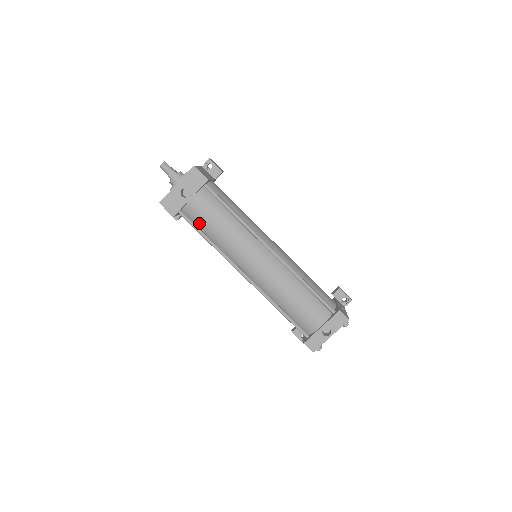
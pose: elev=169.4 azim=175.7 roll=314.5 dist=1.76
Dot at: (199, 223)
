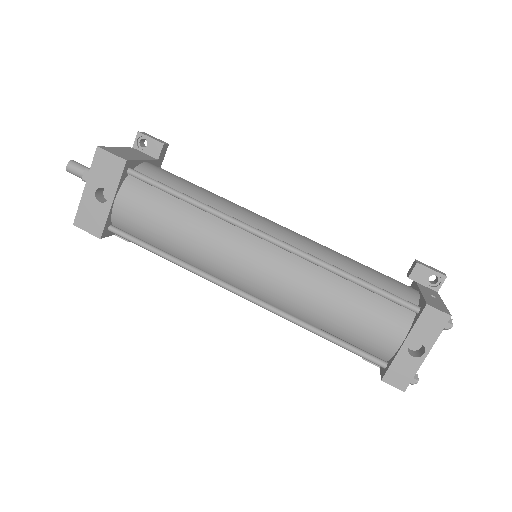
Dot at: (143, 235)
